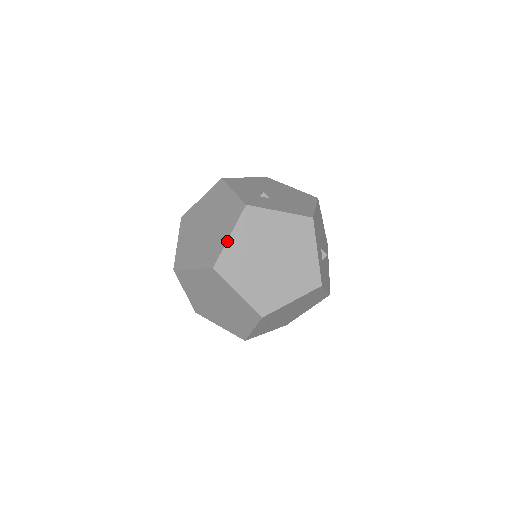
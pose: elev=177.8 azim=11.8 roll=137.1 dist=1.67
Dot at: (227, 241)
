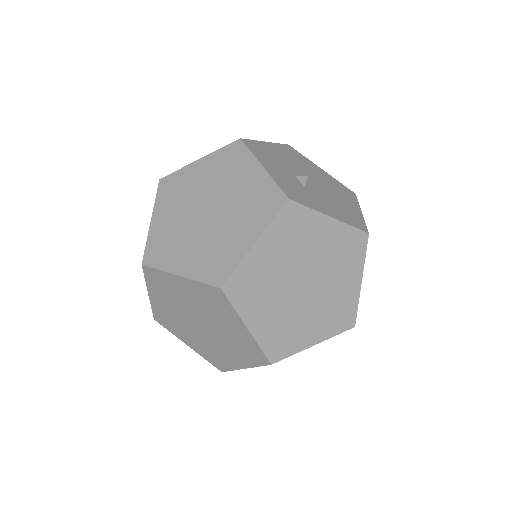
Dot at: (150, 227)
